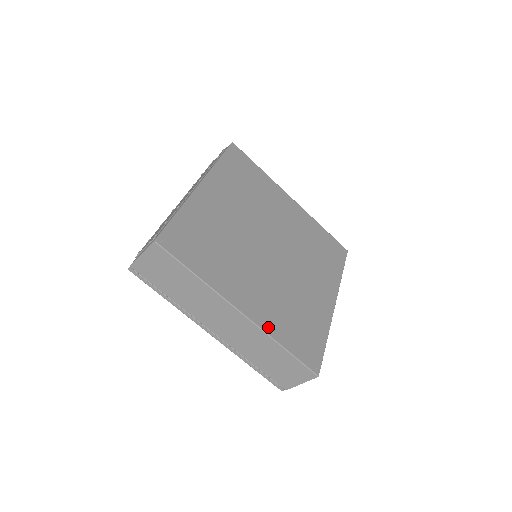
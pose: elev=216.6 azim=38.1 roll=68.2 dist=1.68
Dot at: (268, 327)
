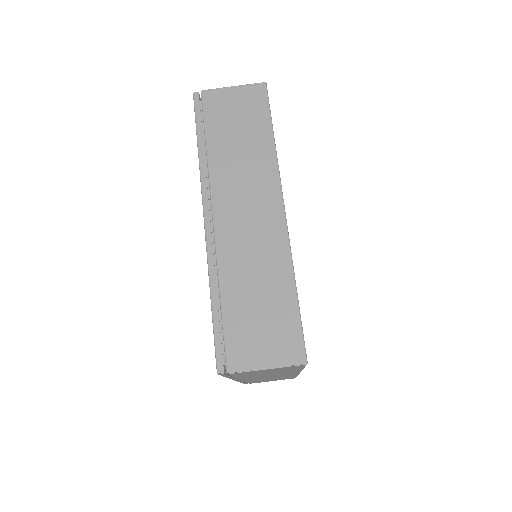
Dot at: occluded
